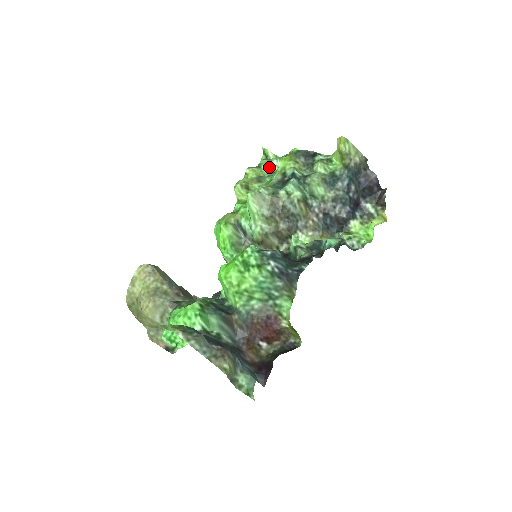
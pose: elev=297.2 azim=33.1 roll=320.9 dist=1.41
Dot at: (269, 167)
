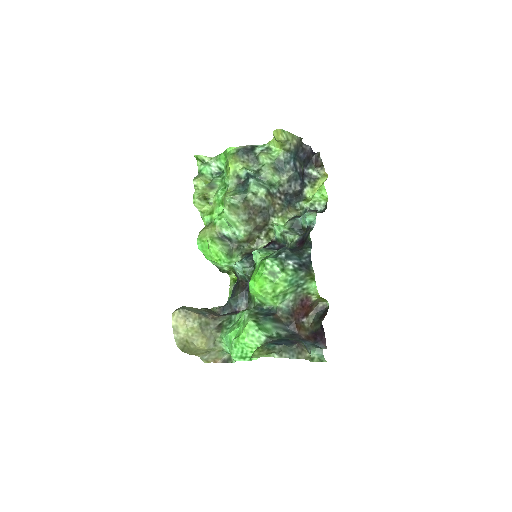
Dot at: (210, 171)
